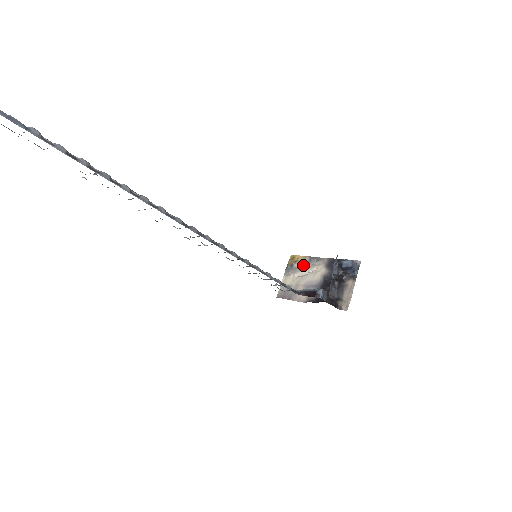
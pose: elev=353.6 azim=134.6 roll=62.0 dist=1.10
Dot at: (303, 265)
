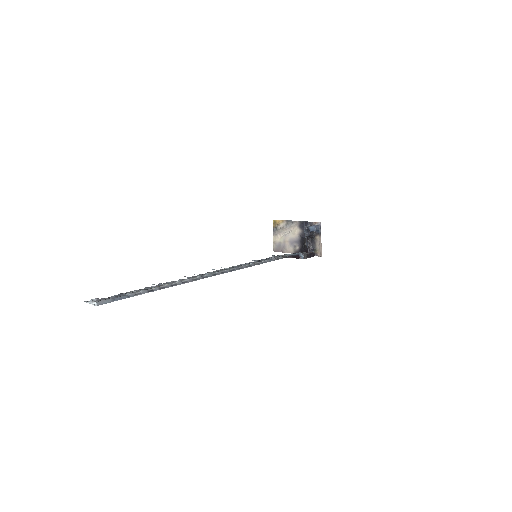
Dot at: (284, 227)
